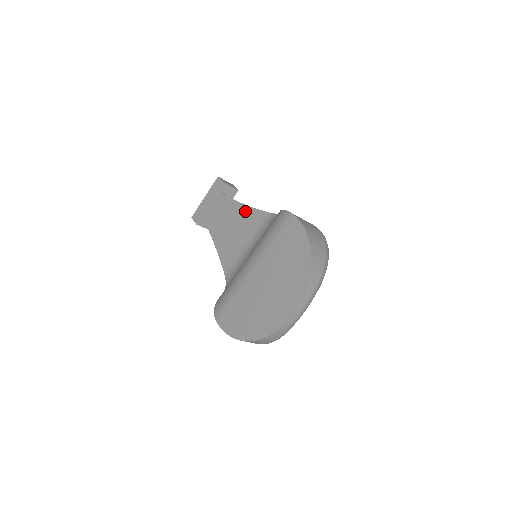
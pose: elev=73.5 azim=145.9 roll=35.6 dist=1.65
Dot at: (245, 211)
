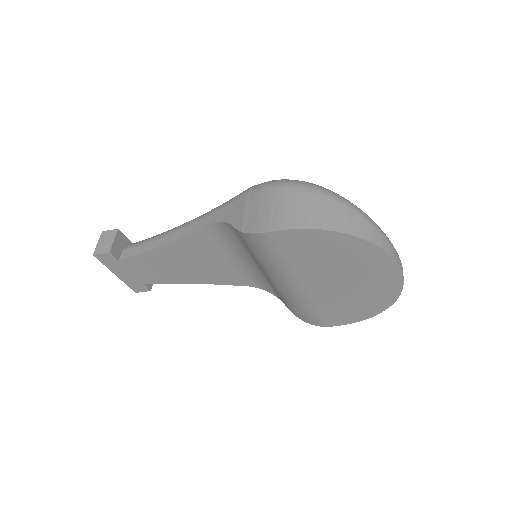
Dot at: (179, 247)
